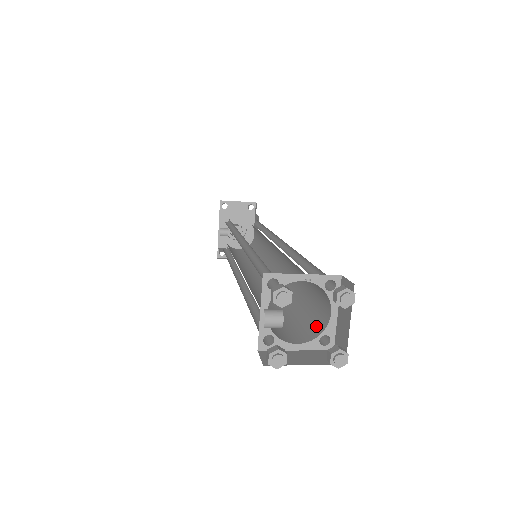
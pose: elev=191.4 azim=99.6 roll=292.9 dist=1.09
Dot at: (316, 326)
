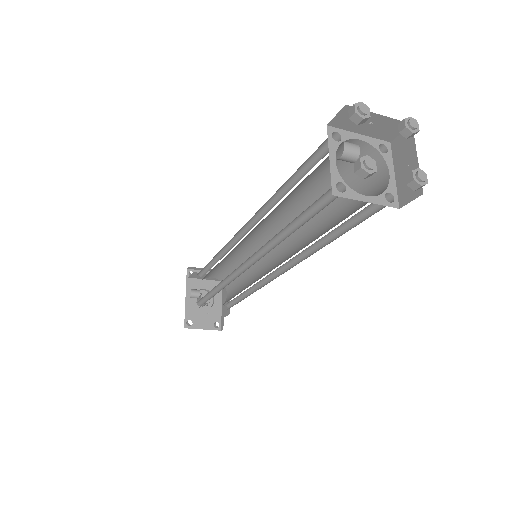
Dot at: occluded
